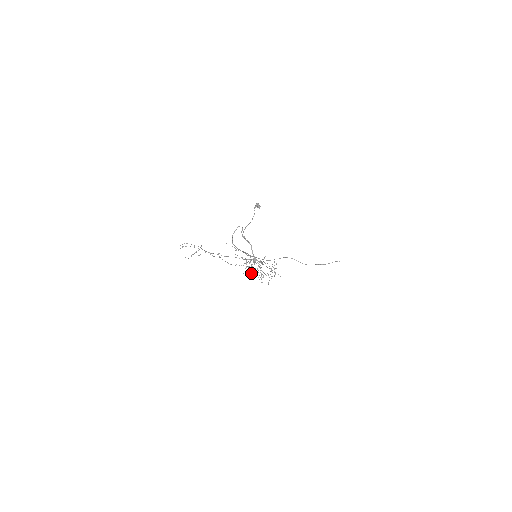
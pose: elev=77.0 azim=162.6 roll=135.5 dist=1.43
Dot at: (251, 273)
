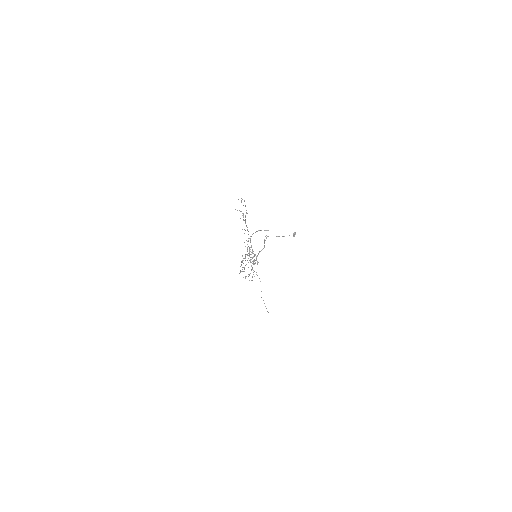
Dot at: (243, 260)
